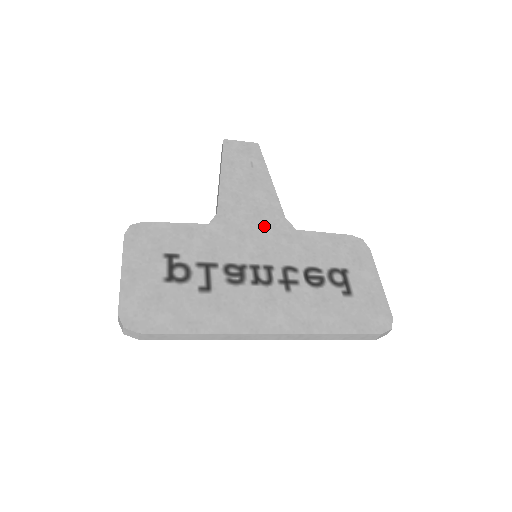
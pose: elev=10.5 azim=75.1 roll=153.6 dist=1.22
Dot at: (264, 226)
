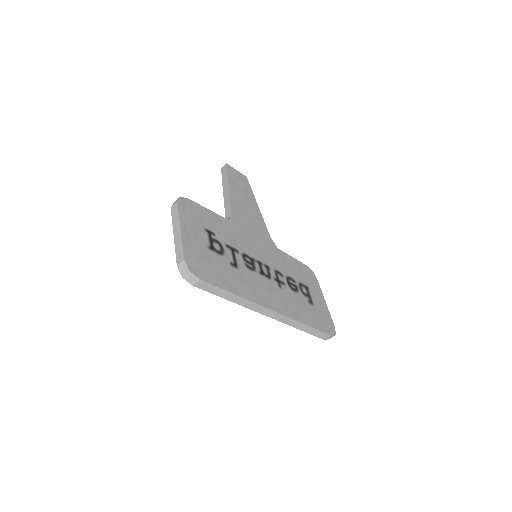
Dot at: (260, 237)
